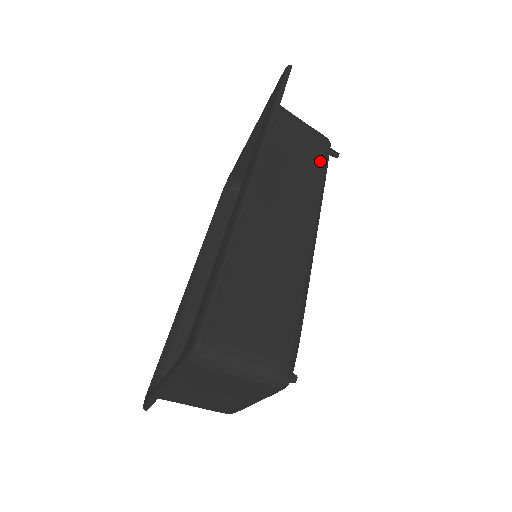
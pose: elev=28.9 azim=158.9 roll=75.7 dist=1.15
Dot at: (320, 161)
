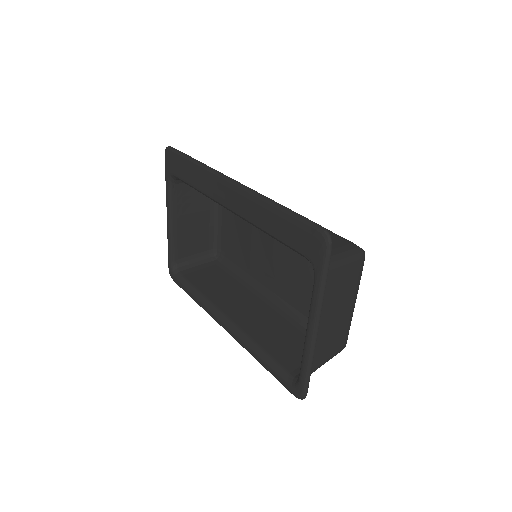
Dot at: occluded
